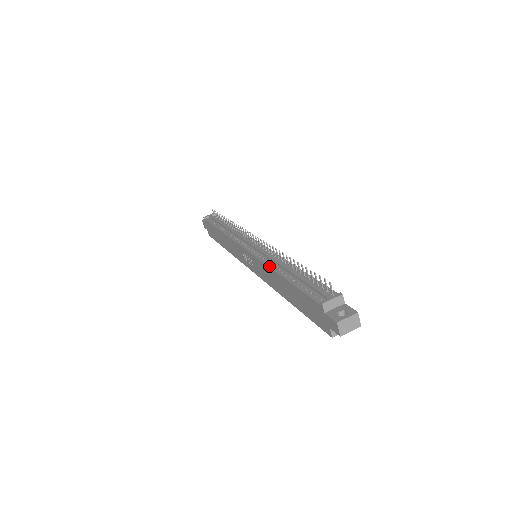
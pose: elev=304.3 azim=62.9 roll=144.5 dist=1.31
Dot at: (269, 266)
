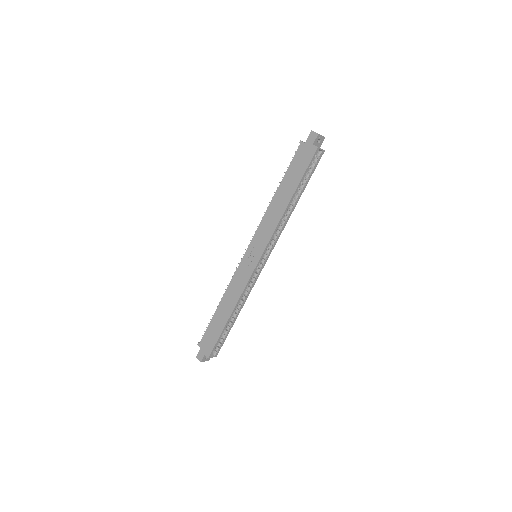
Dot at: (266, 210)
